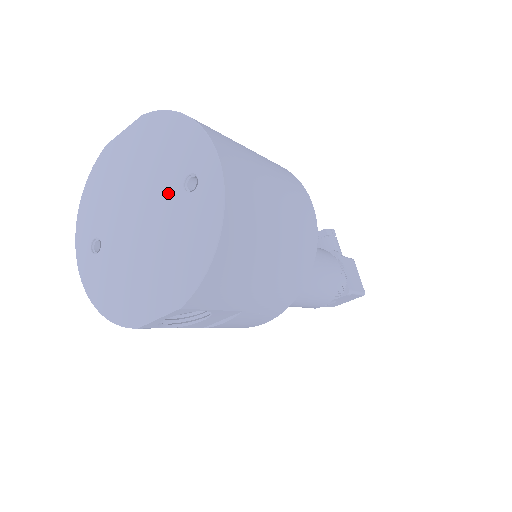
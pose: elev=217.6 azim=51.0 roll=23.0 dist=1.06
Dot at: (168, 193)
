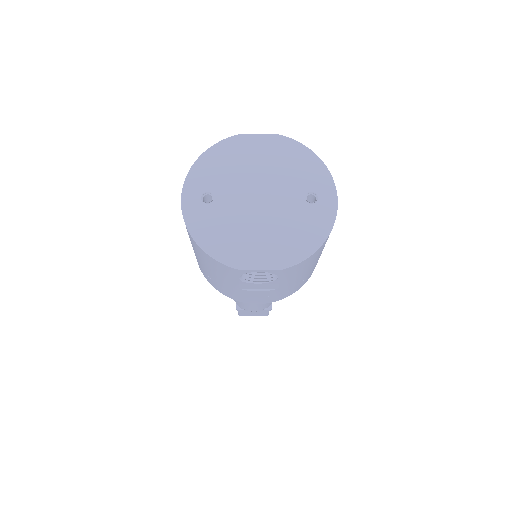
Dot at: (291, 195)
